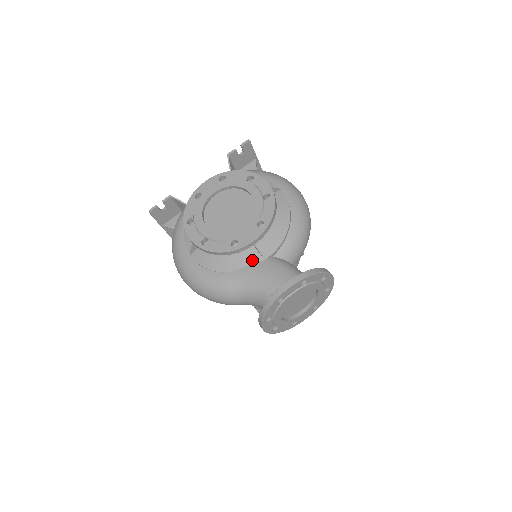
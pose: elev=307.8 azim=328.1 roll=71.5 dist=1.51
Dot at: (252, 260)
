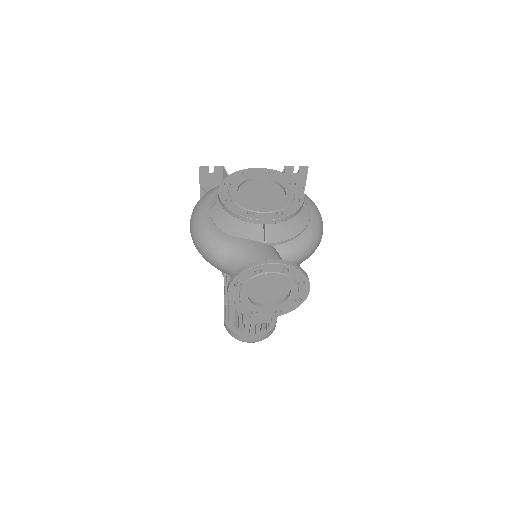
Dot at: (255, 237)
